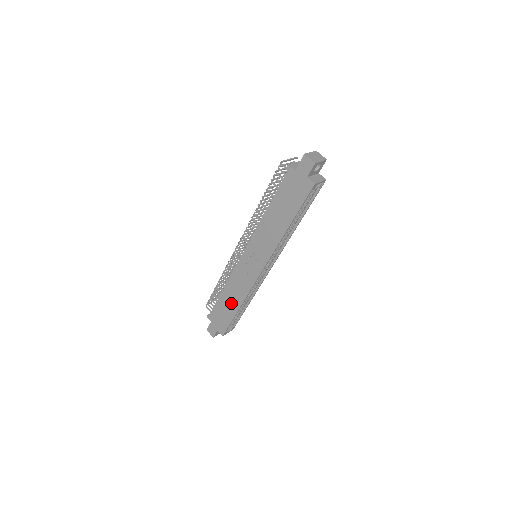
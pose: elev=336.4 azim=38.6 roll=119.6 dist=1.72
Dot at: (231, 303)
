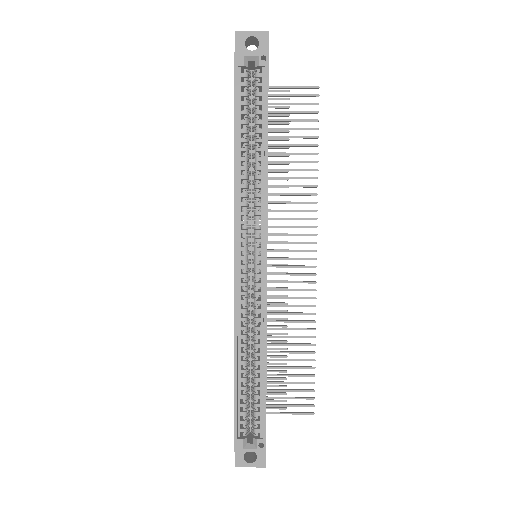
Dot at: occluded
